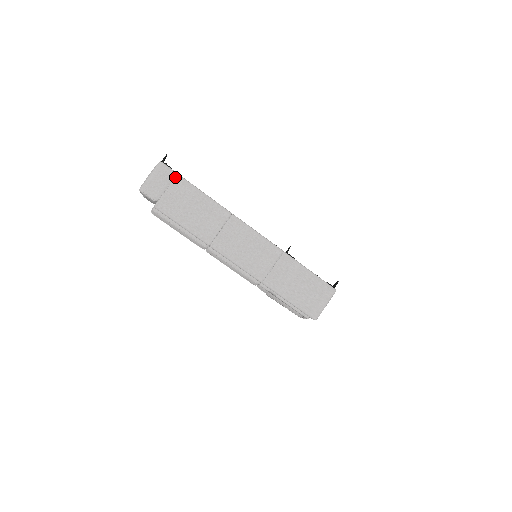
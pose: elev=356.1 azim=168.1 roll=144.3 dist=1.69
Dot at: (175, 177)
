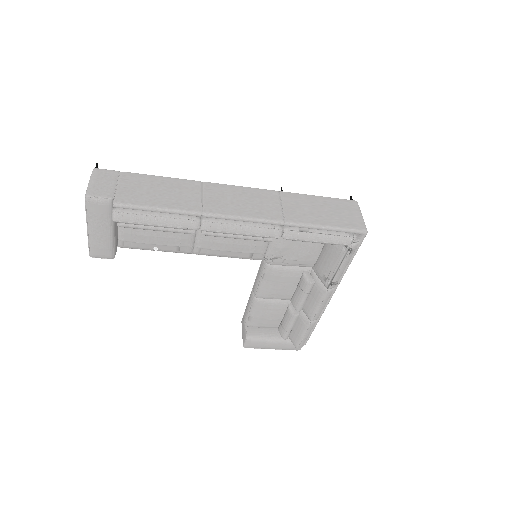
Dot at: (119, 174)
